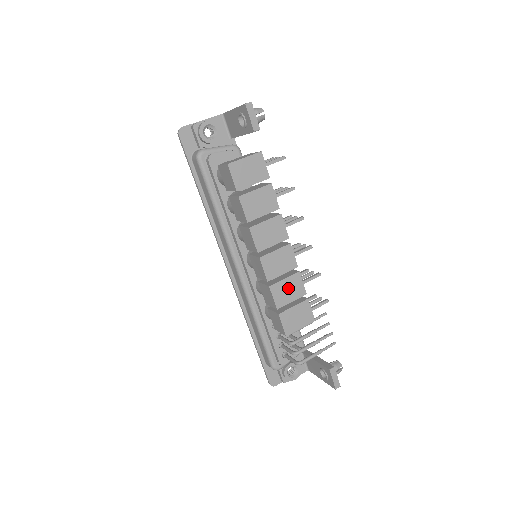
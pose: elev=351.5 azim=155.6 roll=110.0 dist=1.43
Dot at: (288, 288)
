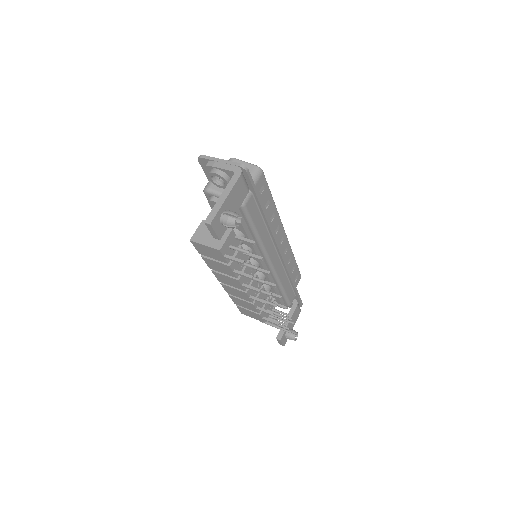
Dot at: (244, 303)
